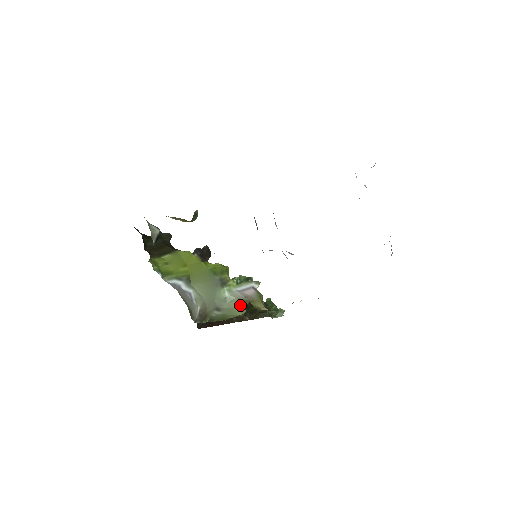
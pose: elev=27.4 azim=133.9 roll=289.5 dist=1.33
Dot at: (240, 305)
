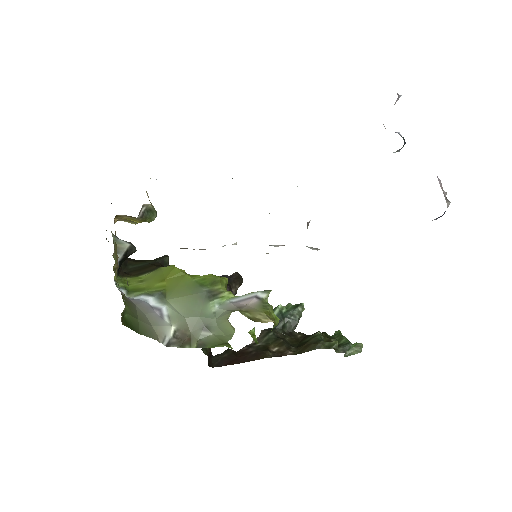
Dot at: (228, 317)
